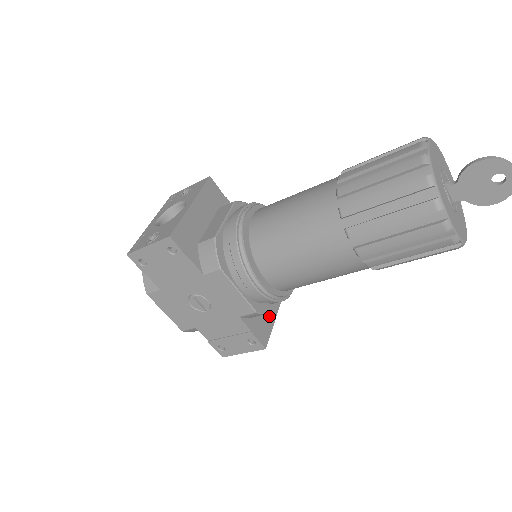
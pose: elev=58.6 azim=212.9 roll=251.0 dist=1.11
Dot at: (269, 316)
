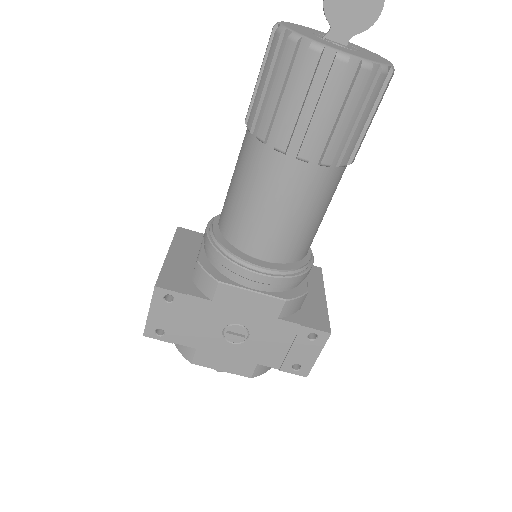
Dot at: (316, 304)
